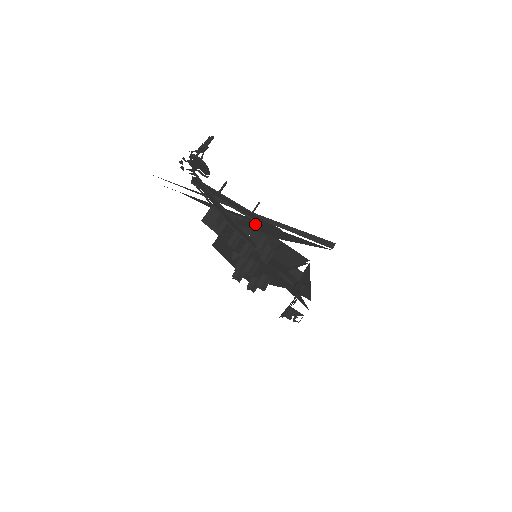
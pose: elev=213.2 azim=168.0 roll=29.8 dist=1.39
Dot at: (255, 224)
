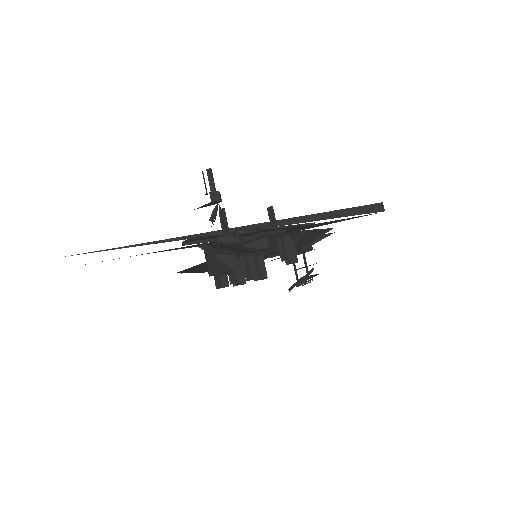
Dot at: occluded
